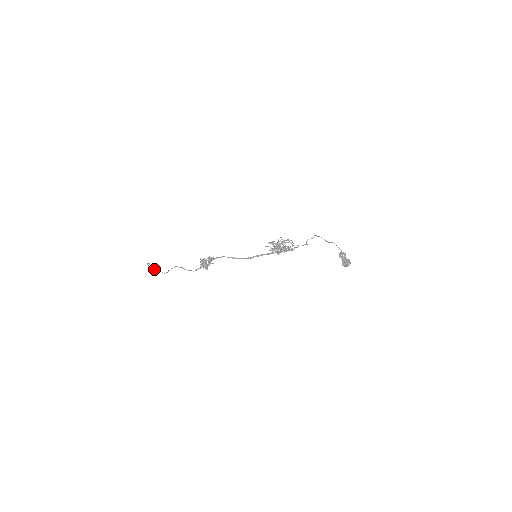
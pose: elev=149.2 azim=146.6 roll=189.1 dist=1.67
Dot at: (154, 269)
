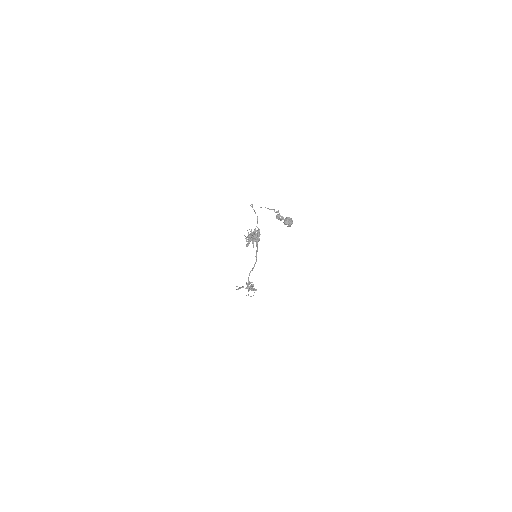
Dot at: occluded
